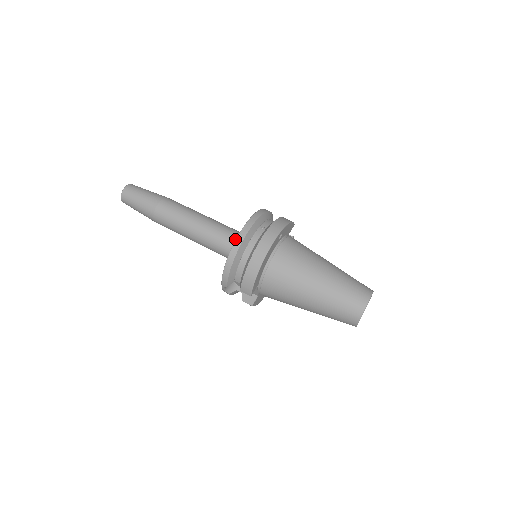
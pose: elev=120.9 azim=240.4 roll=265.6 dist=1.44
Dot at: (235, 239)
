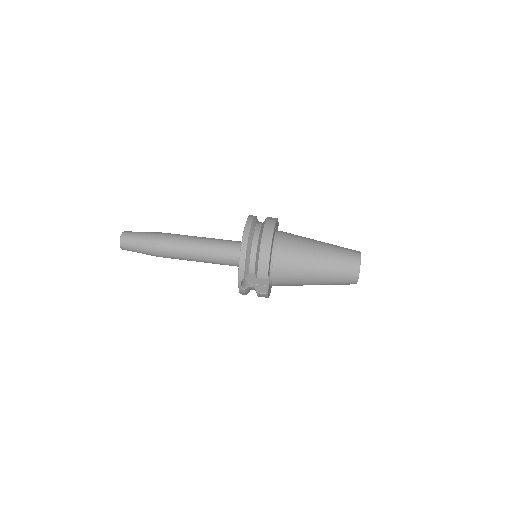
Dot at: (236, 244)
